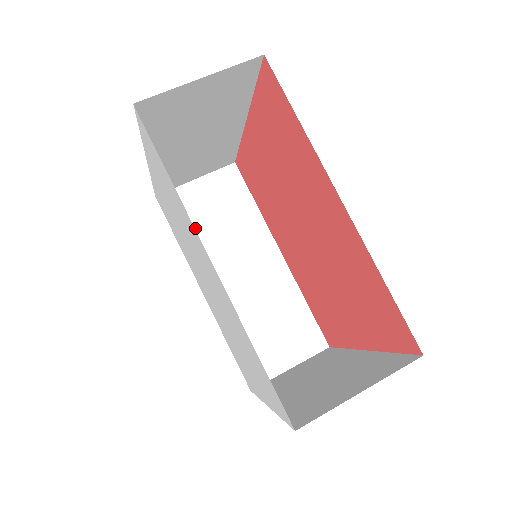
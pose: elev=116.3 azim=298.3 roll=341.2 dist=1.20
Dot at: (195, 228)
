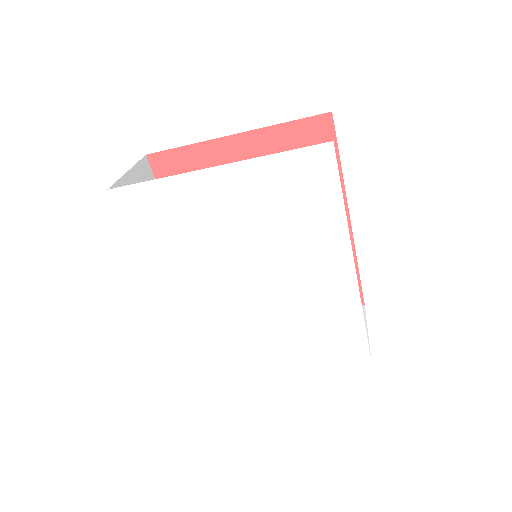
Dot at: occluded
